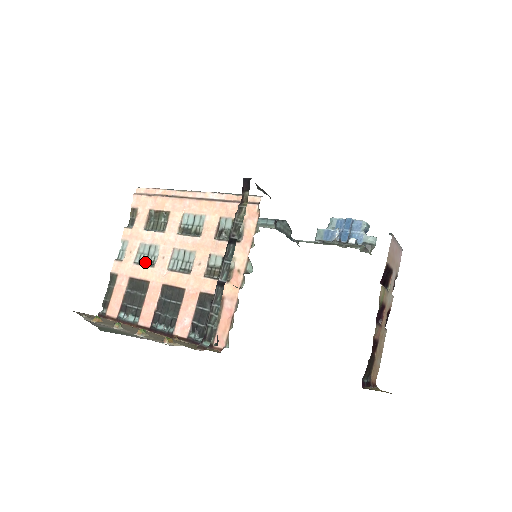
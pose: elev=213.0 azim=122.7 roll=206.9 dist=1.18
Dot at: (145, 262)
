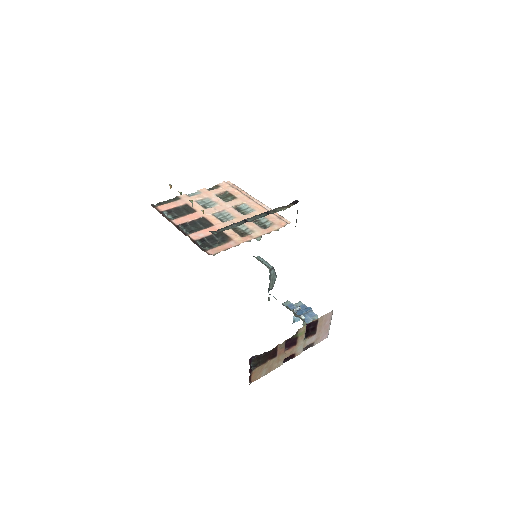
Dot at: (202, 205)
